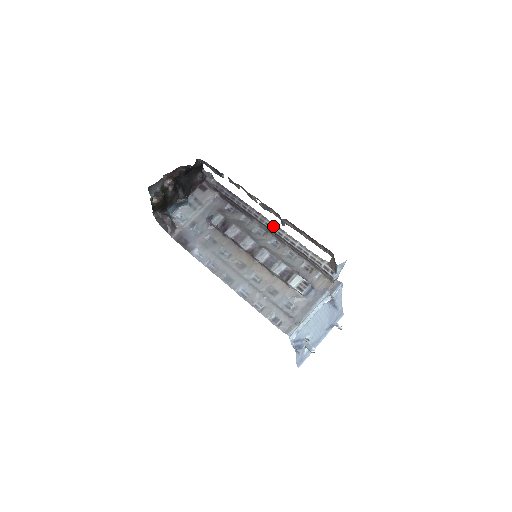
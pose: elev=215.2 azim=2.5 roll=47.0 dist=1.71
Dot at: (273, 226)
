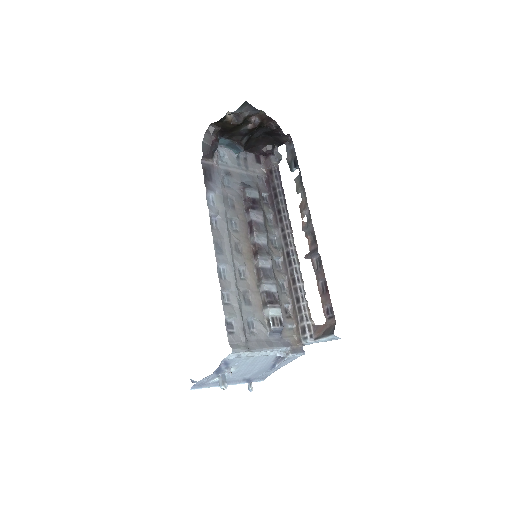
Dot at: (294, 249)
